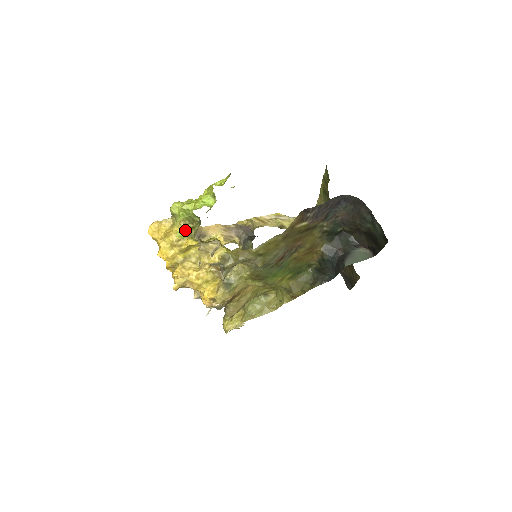
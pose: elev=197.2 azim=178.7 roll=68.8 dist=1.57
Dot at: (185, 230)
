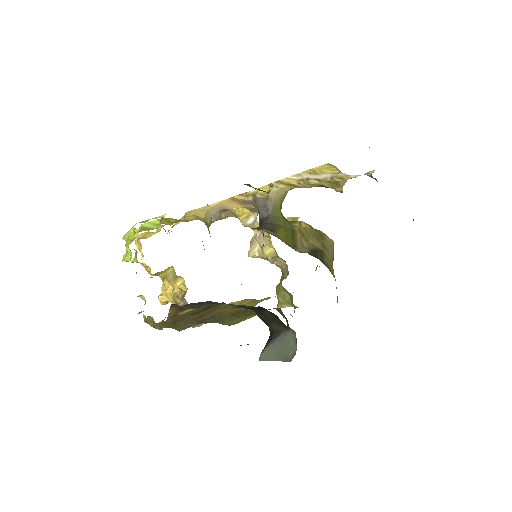
Dot at: occluded
